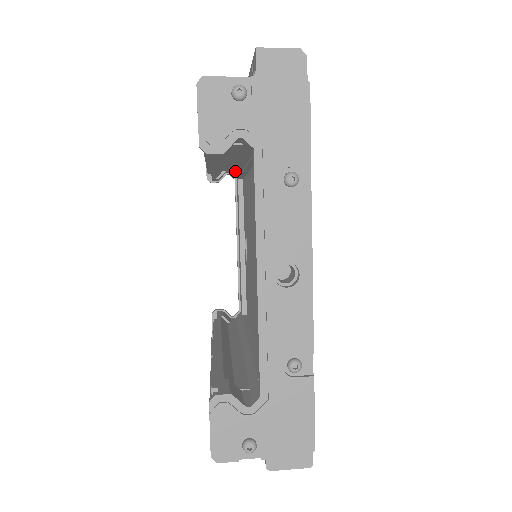
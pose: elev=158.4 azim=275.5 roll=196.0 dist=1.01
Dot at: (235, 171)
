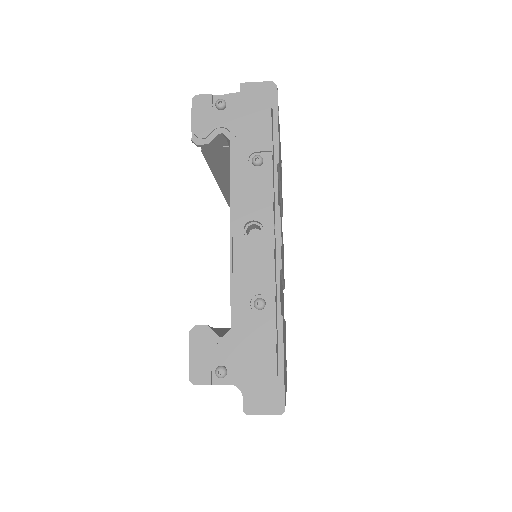
Dot at: occluded
